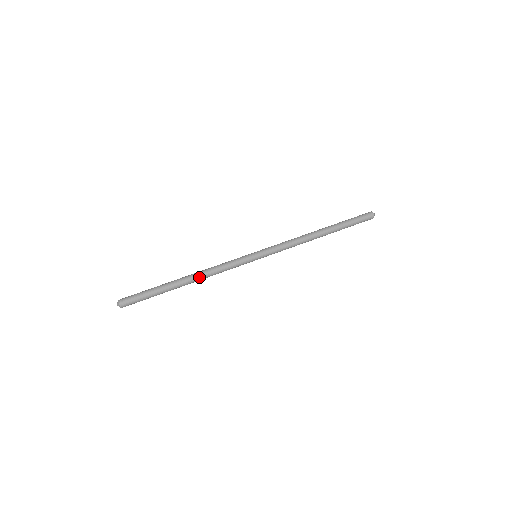
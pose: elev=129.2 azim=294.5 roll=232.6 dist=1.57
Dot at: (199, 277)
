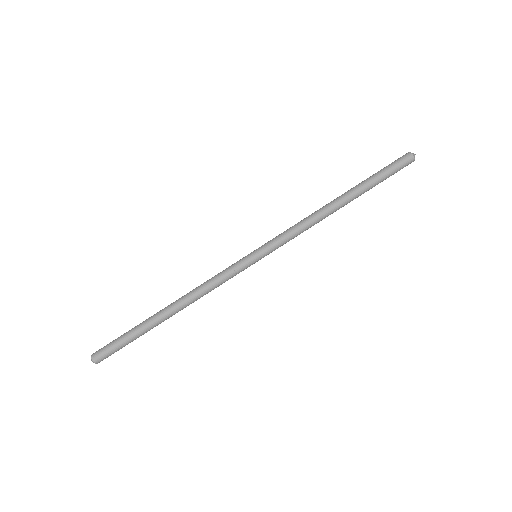
Dot at: (187, 305)
